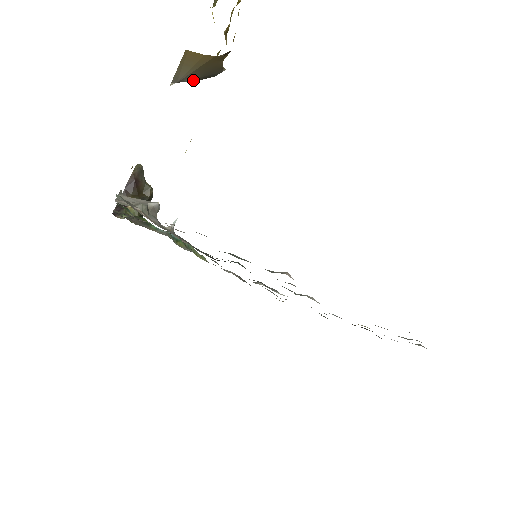
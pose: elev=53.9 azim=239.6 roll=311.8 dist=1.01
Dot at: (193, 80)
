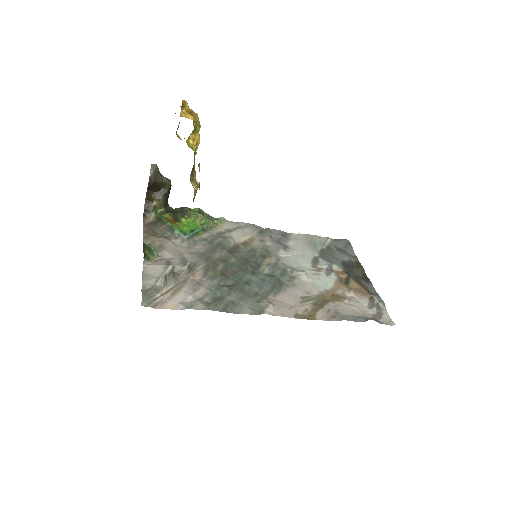
Dot at: occluded
